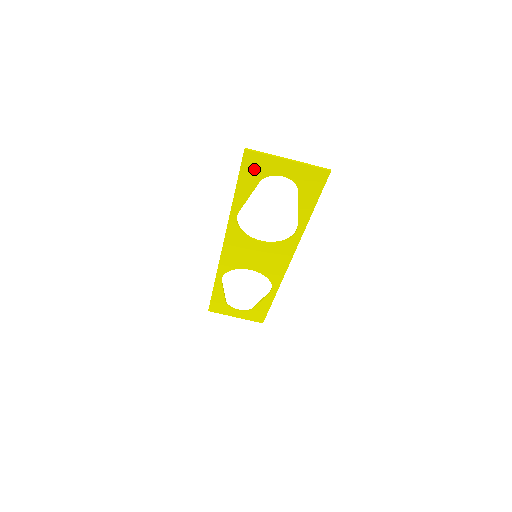
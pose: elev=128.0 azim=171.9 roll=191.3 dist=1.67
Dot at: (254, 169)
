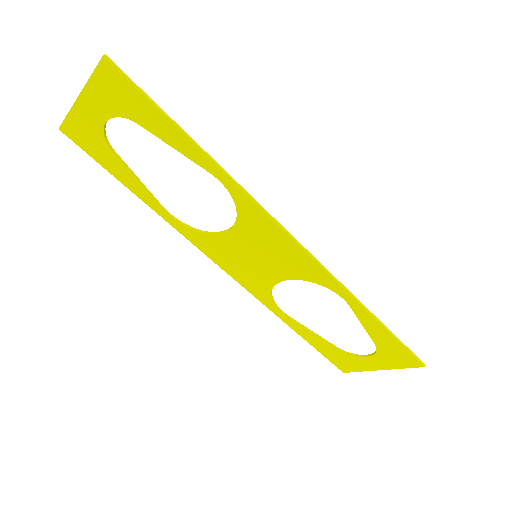
Dot at: (91, 142)
